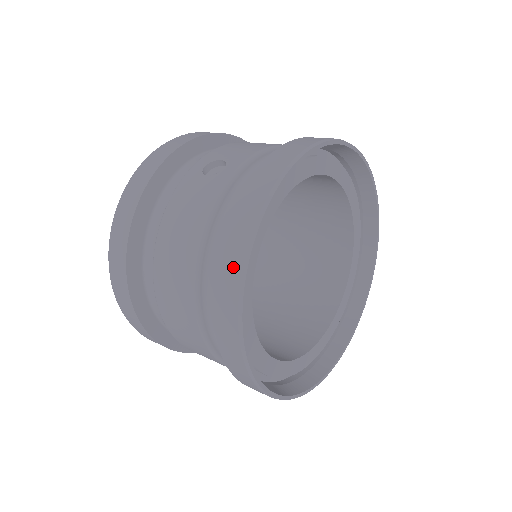
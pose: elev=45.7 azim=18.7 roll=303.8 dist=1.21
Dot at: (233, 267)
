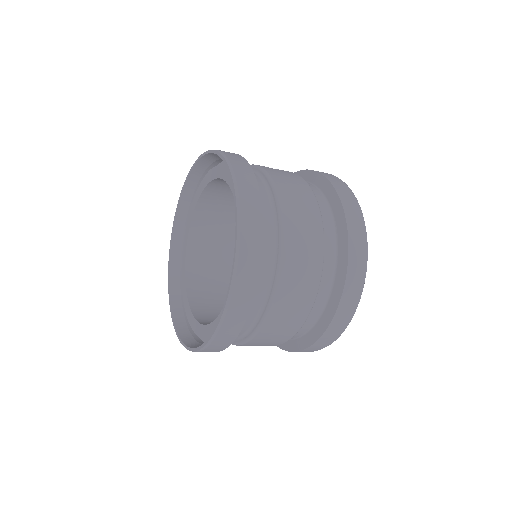
Dot at: (353, 205)
